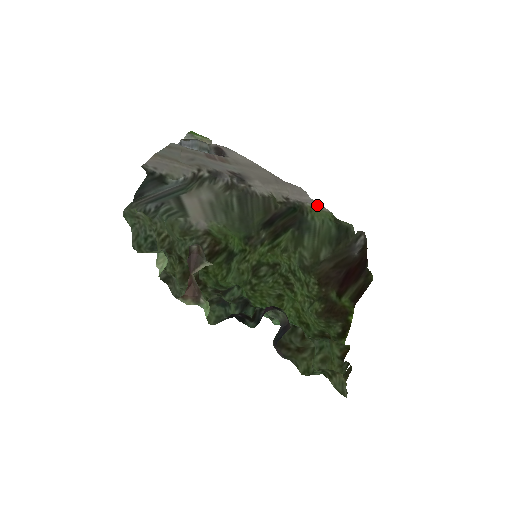
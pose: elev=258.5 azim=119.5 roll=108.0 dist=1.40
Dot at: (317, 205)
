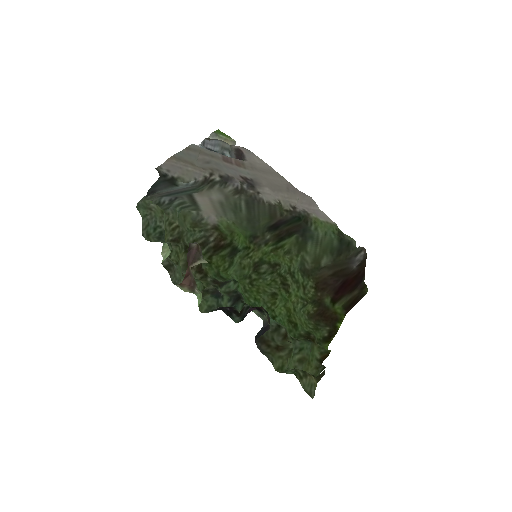
Dot at: (324, 216)
